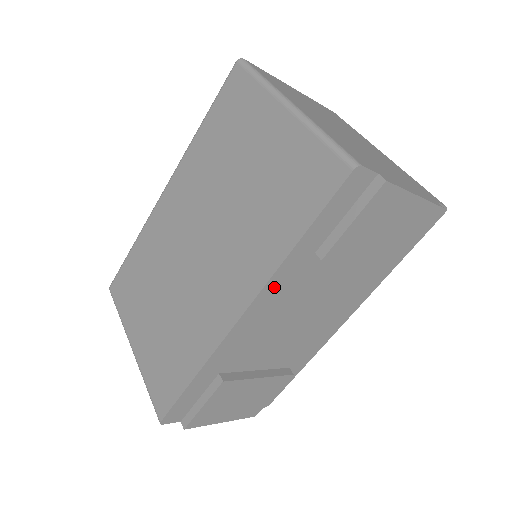
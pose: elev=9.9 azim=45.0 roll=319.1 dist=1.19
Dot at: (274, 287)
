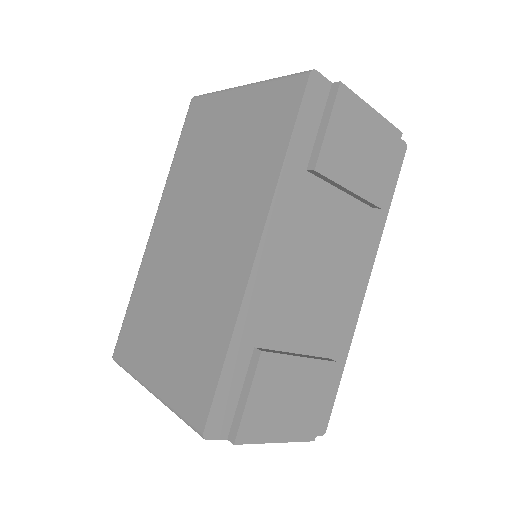
Dot at: (280, 211)
